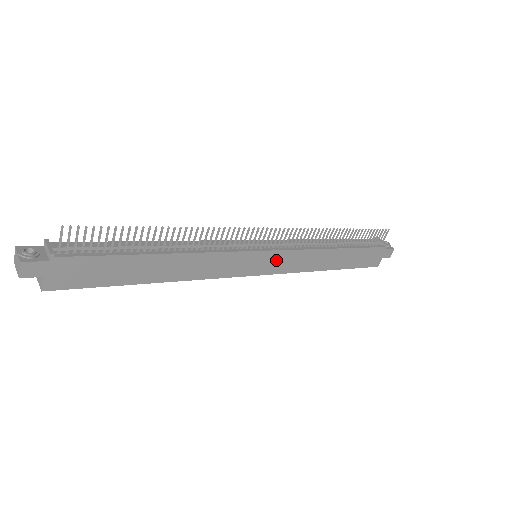
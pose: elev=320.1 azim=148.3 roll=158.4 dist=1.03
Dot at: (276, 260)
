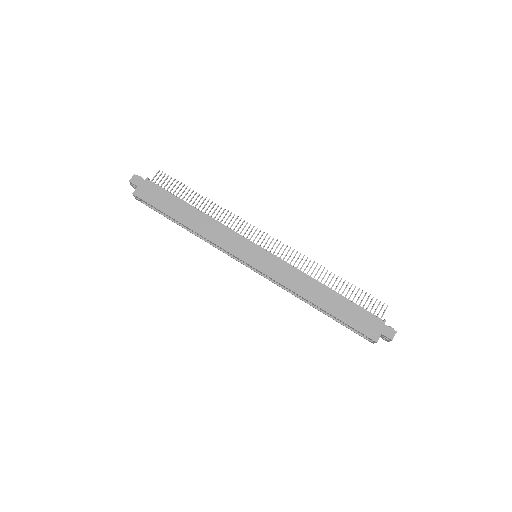
Dot at: (268, 262)
